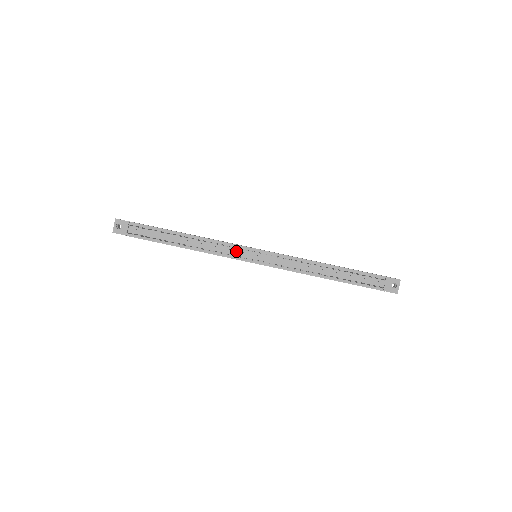
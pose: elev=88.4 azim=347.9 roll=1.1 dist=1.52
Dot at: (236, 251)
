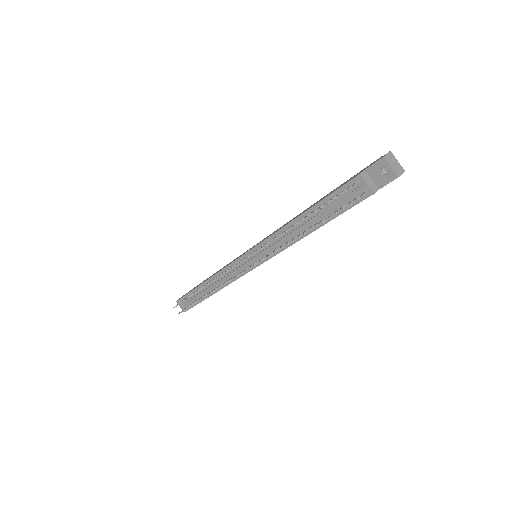
Dot at: (235, 270)
